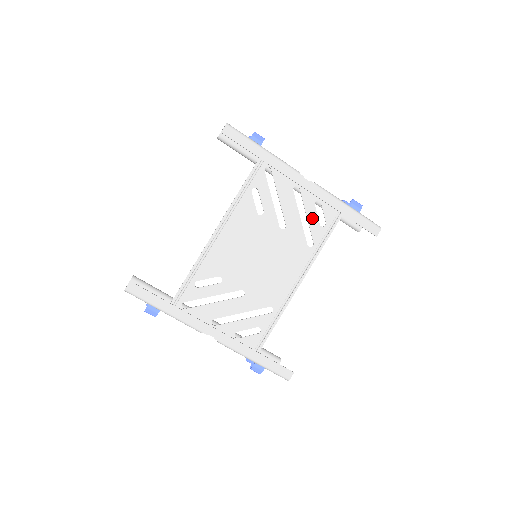
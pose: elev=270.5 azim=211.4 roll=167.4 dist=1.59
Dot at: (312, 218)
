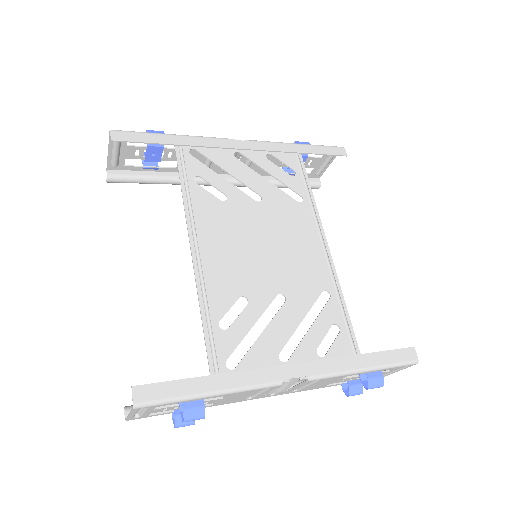
Dot at: (277, 173)
